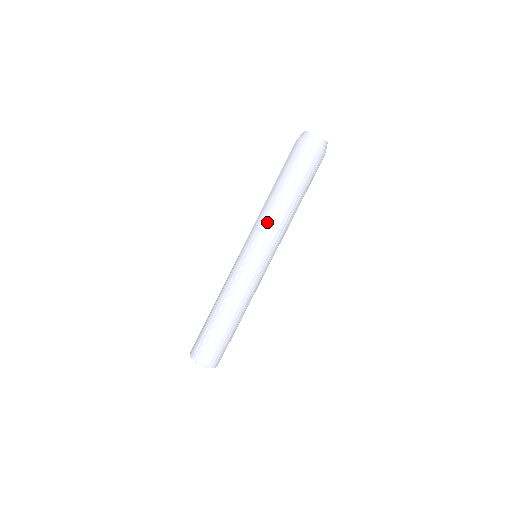
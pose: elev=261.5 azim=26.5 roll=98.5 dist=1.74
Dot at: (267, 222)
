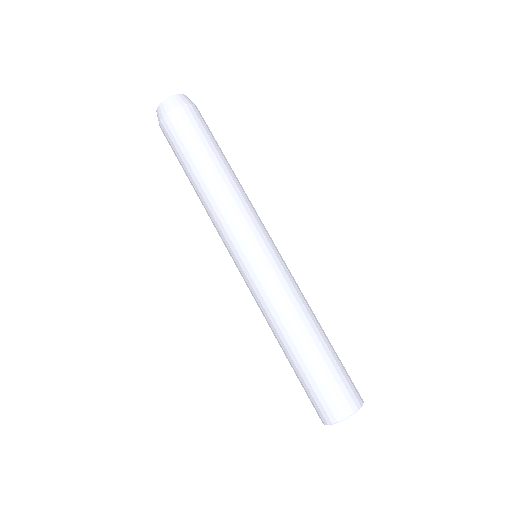
Dot at: (236, 204)
